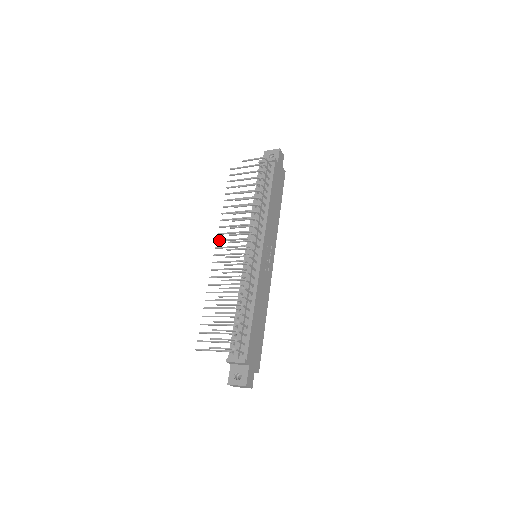
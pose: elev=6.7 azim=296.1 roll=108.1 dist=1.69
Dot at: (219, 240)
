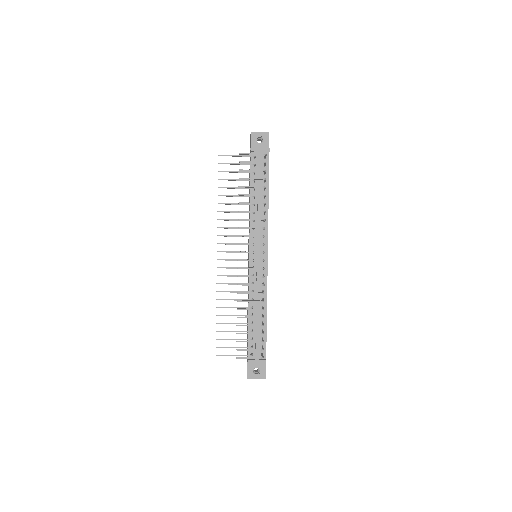
Dot at: (221, 243)
